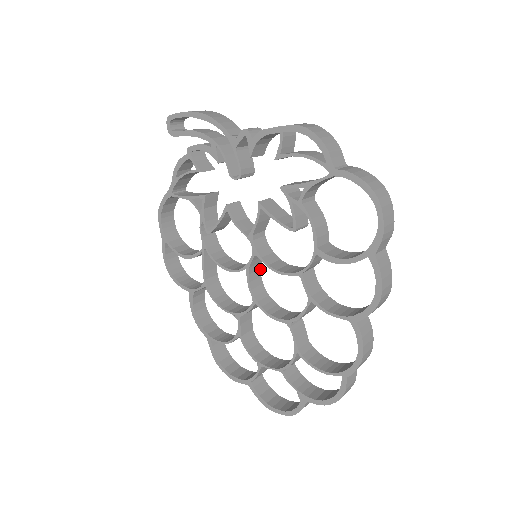
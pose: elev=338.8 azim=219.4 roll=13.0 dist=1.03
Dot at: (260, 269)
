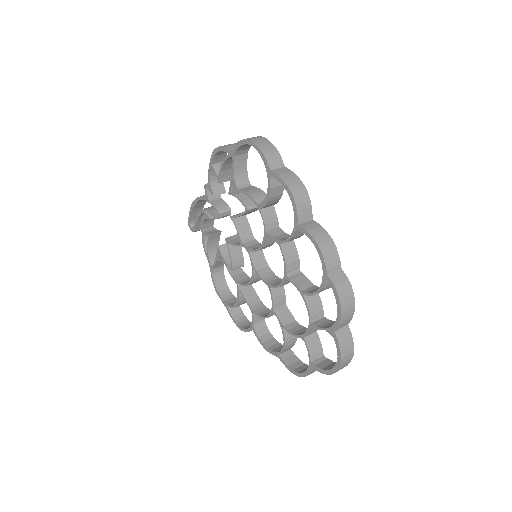
Dot at: (268, 266)
